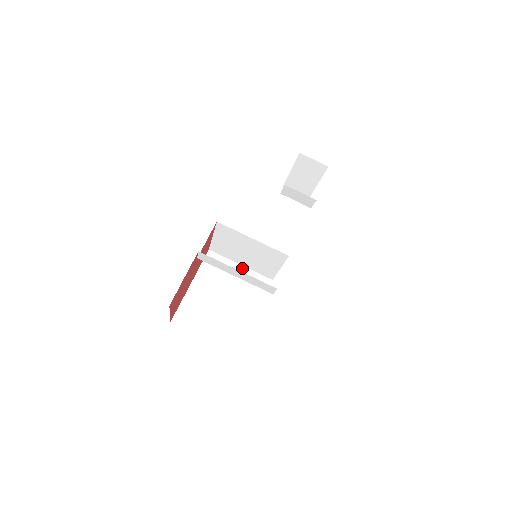
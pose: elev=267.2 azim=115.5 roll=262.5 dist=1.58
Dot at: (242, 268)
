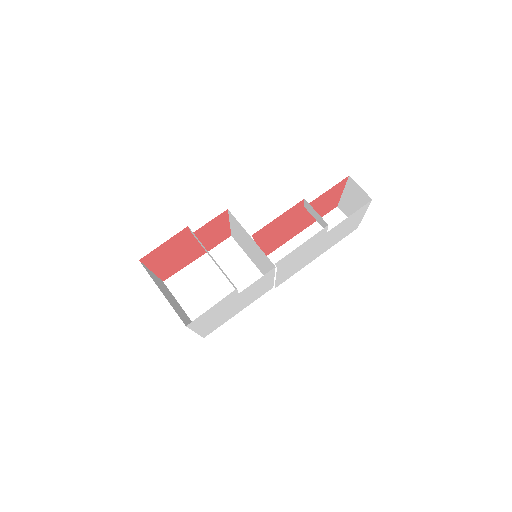
Dot at: (251, 264)
